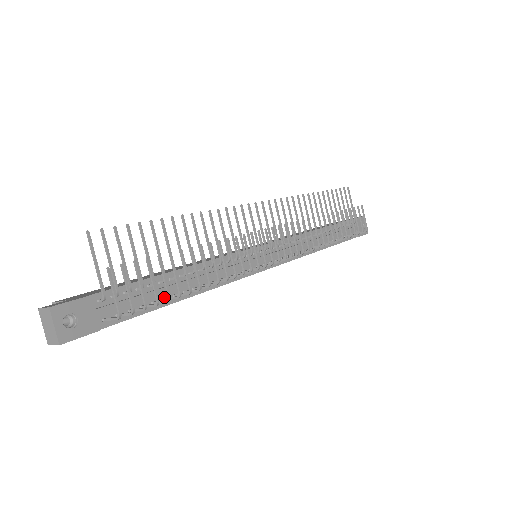
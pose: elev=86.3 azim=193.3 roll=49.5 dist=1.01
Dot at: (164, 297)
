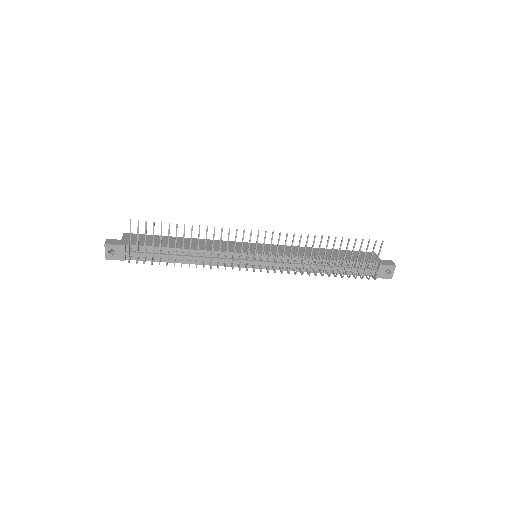
Dot at: (168, 258)
